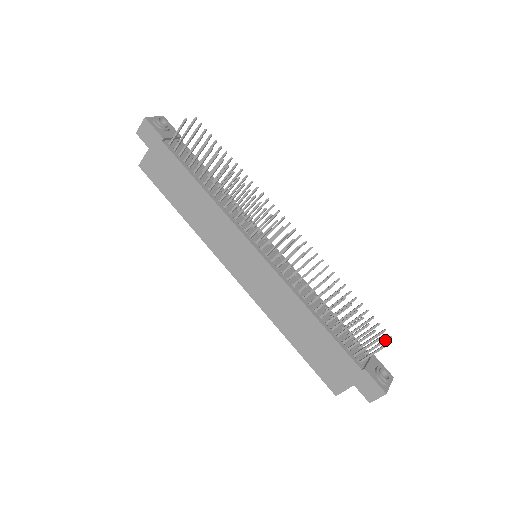
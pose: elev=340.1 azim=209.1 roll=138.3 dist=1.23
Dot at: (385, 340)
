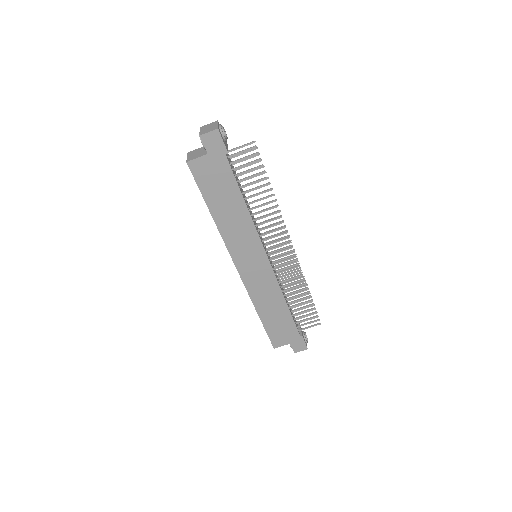
Dot at: (314, 318)
